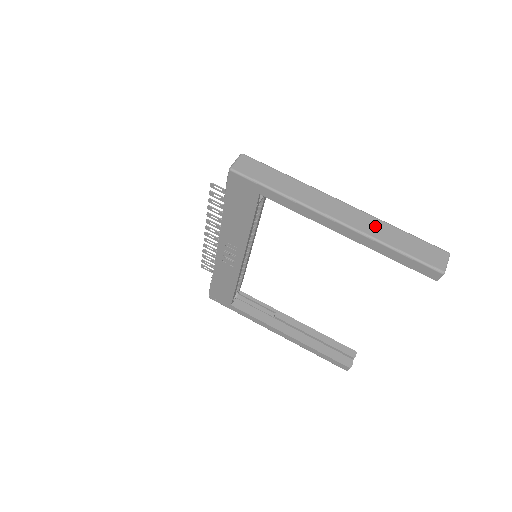
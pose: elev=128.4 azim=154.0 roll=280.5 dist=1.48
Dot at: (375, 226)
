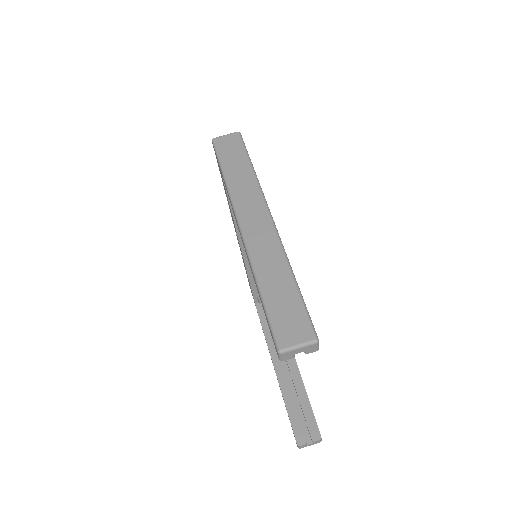
Dot at: (270, 256)
